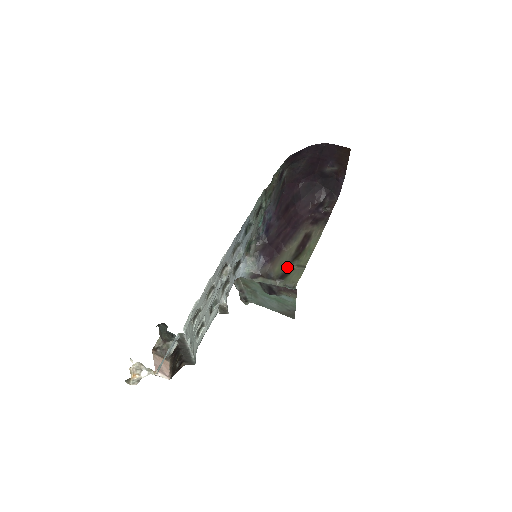
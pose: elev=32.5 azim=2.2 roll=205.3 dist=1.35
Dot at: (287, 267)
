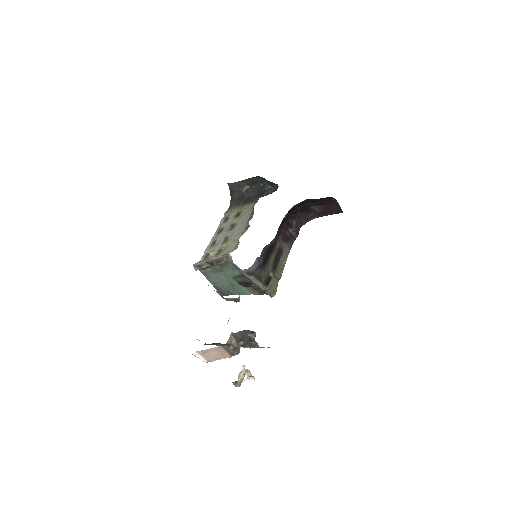
Dot at: (269, 274)
